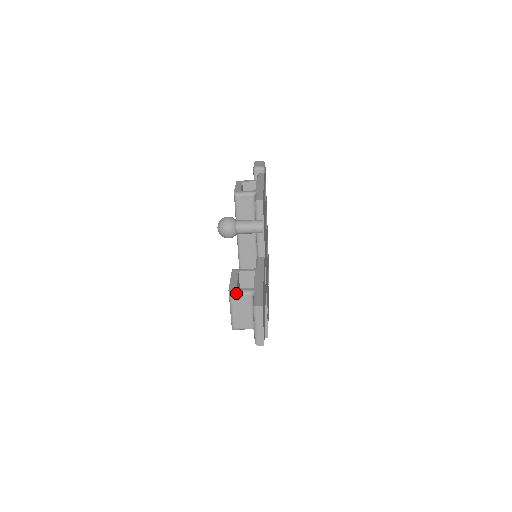
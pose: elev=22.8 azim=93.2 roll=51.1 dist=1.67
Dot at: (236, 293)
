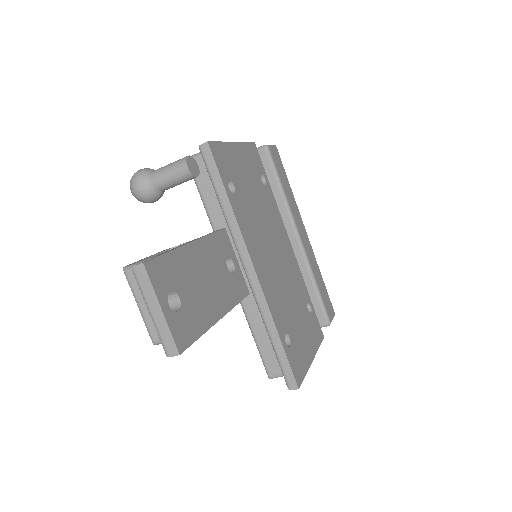
Dot at: occluded
